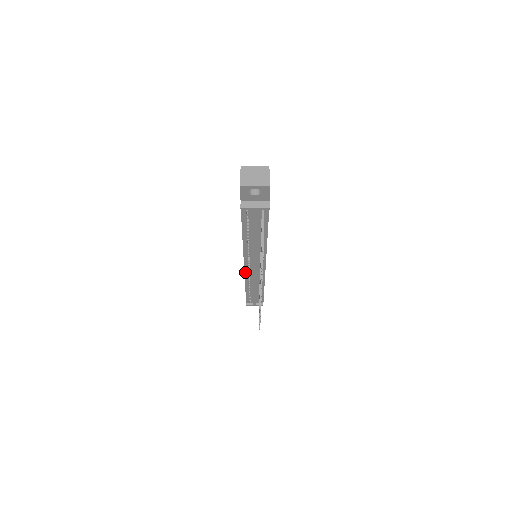
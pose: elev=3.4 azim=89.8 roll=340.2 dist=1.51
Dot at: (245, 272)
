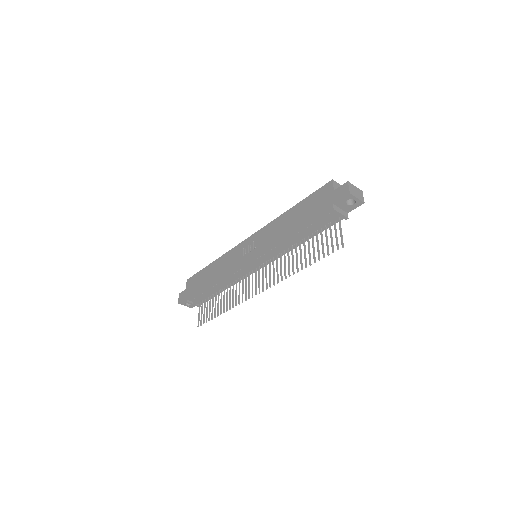
Dot at: (240, 267)
